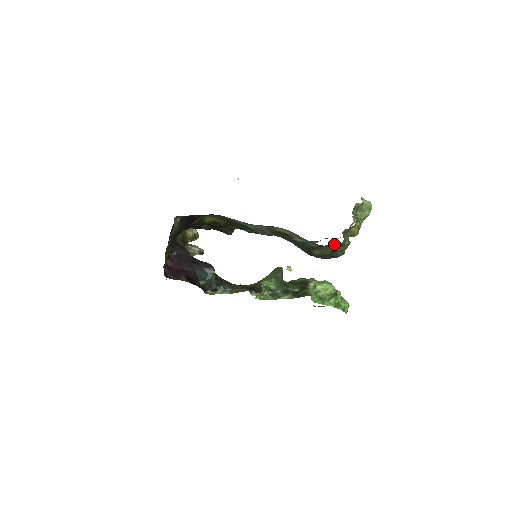
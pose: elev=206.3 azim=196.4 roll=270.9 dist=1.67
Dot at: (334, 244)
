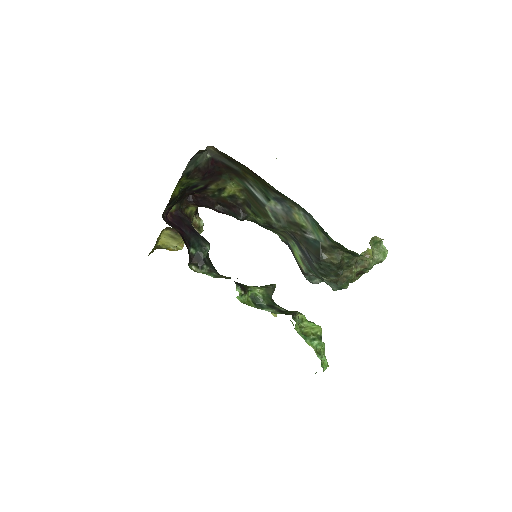
Dot at: (346, 252)
